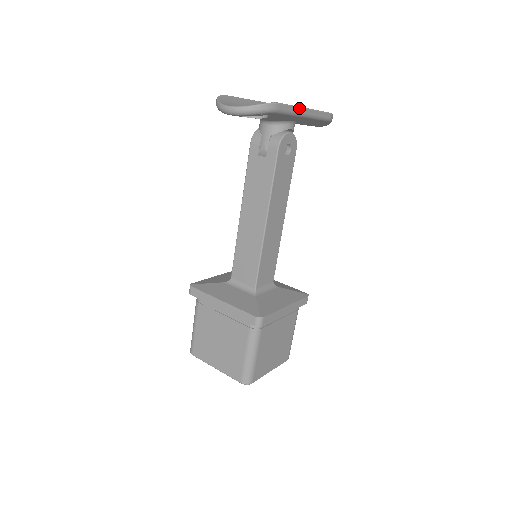
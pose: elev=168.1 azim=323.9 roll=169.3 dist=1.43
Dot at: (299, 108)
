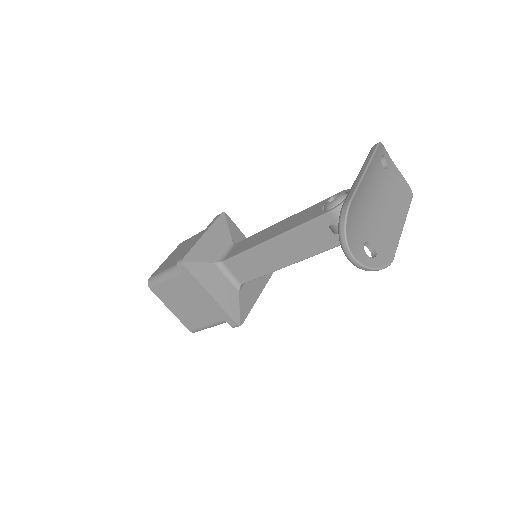
Dot at: (400, 236)
